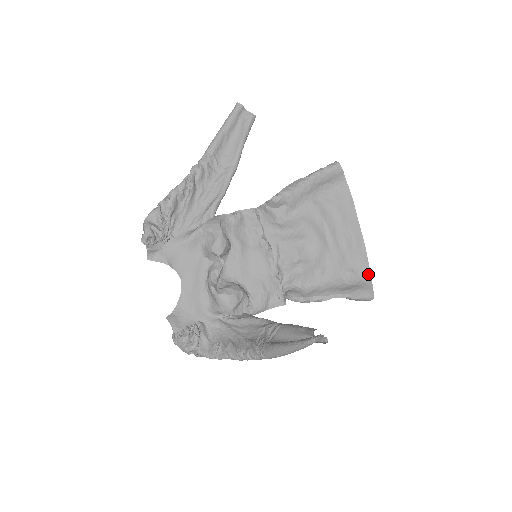
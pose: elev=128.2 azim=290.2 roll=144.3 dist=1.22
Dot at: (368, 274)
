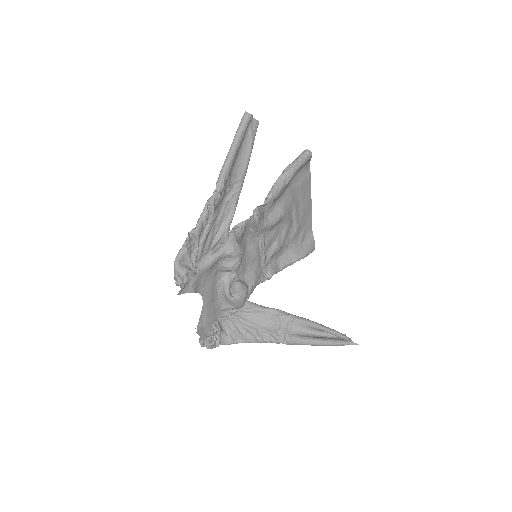
Dot at: (311, 231)
